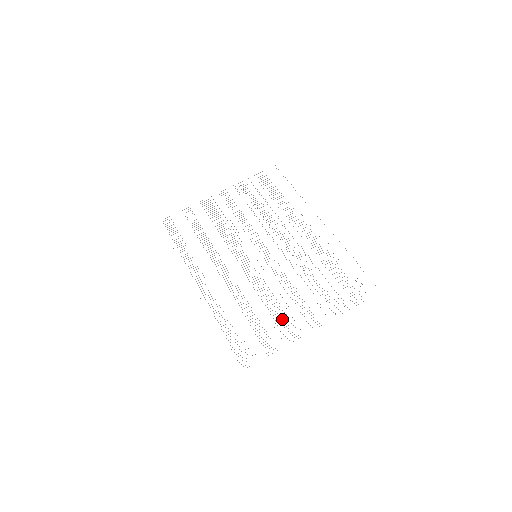
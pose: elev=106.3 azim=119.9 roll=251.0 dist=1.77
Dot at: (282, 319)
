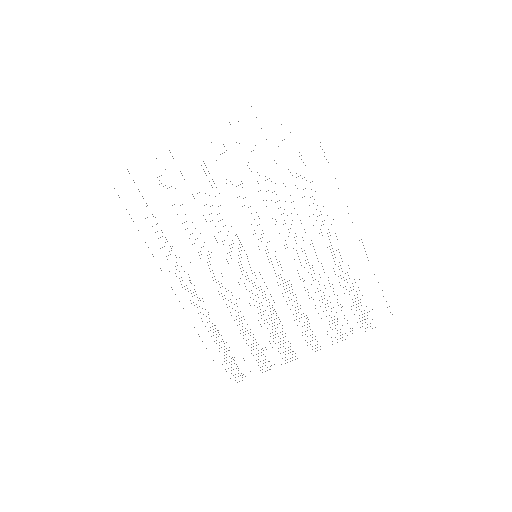
Dot at: occluded
